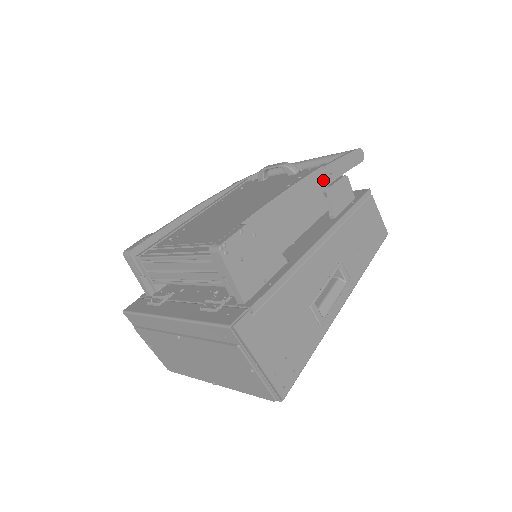
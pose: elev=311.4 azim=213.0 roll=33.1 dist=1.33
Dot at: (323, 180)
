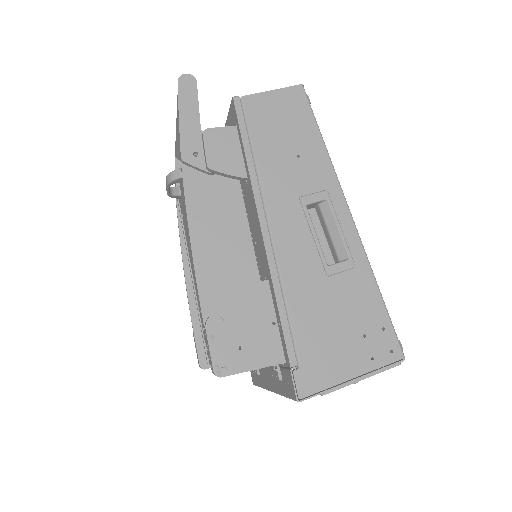
Dot at: (197, 170)
